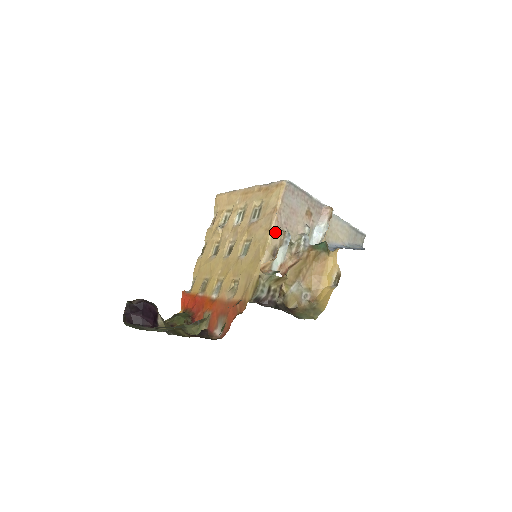
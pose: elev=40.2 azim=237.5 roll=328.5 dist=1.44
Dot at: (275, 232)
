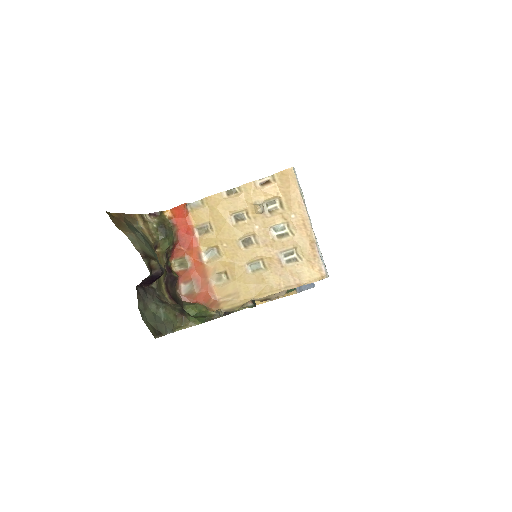
Dot at: (281, 292)
